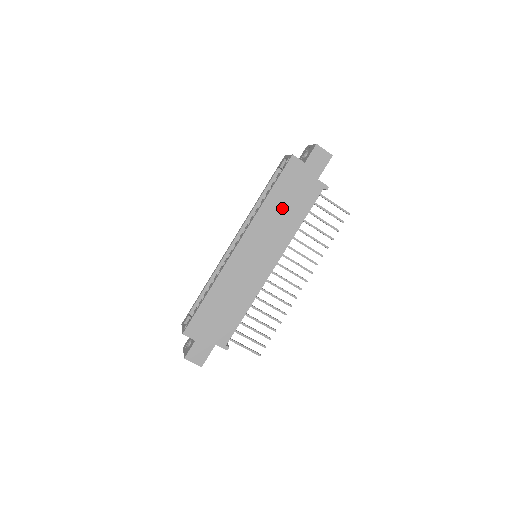
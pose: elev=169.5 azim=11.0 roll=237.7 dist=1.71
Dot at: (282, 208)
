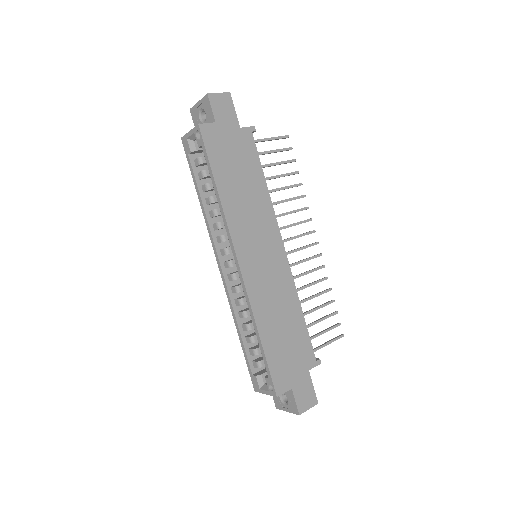
Dot at: (239, 186)
